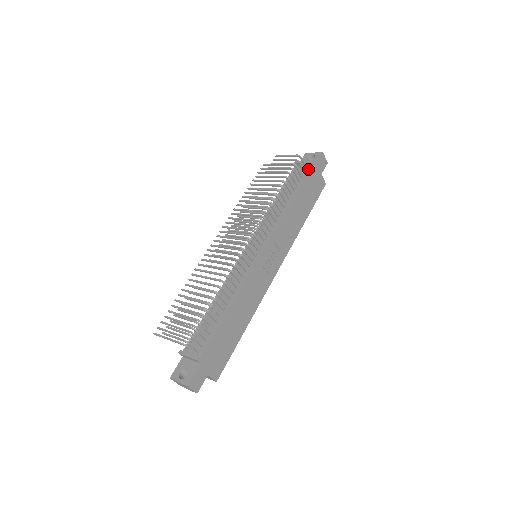
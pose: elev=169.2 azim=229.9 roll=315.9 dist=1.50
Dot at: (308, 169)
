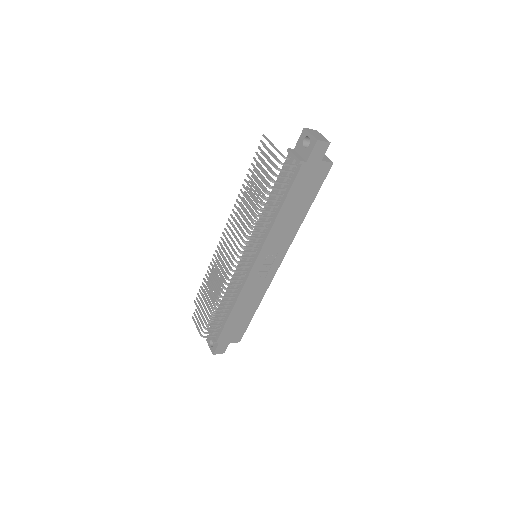
Dot at: (297, 169)
